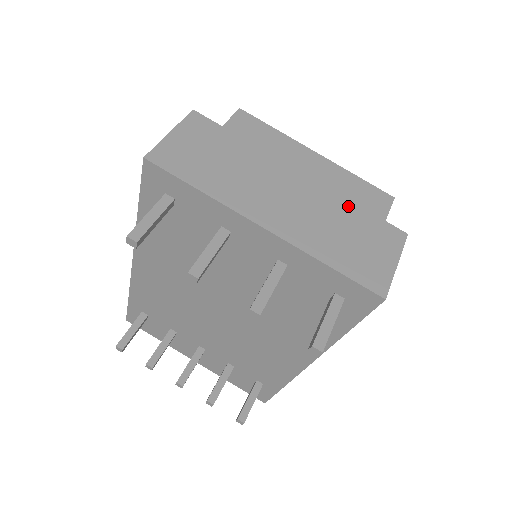
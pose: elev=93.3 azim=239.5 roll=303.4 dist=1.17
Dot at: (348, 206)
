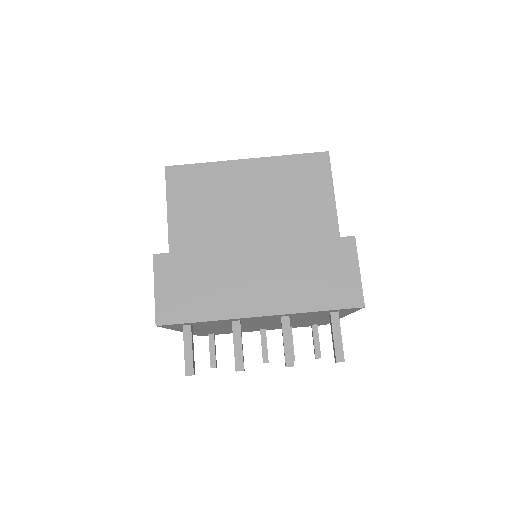
Dot at: (302, 248)
